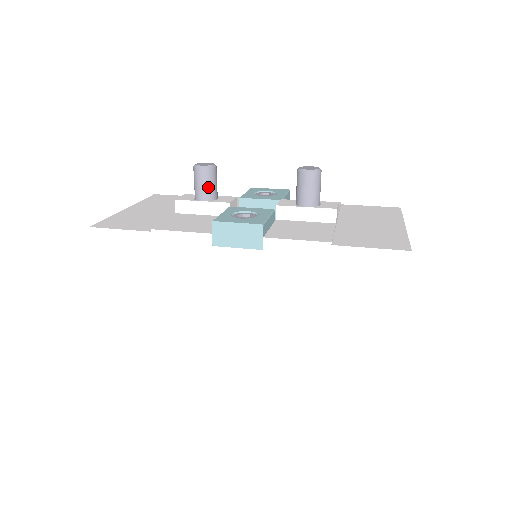
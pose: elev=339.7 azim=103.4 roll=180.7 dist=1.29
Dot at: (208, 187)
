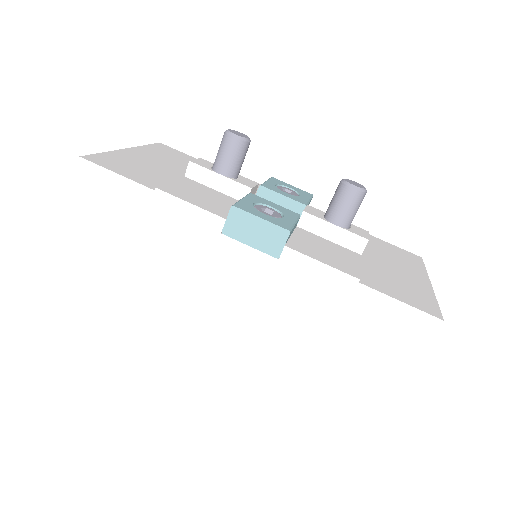
Dot at: (233, 161)
